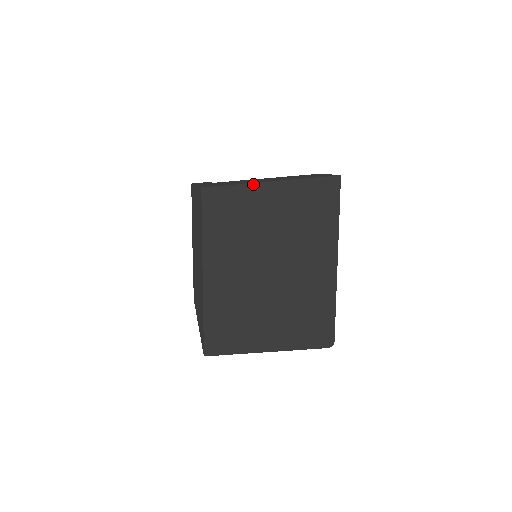
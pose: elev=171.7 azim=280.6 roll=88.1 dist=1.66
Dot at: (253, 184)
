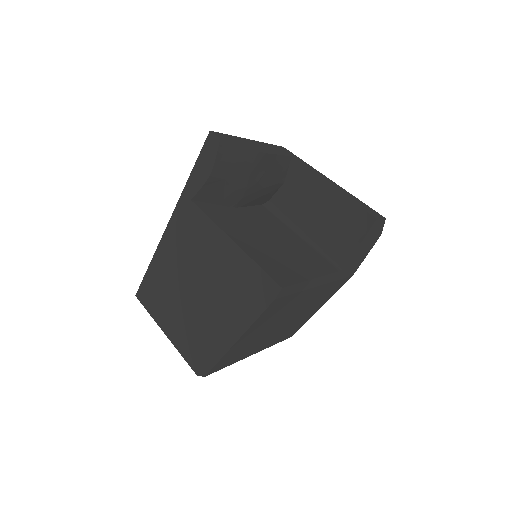
Dot at: (157, 323)
